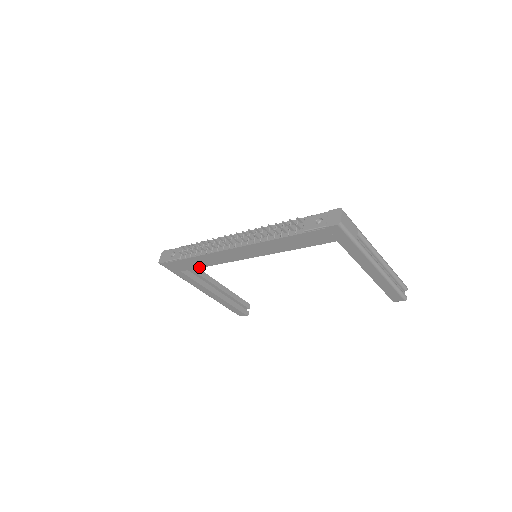
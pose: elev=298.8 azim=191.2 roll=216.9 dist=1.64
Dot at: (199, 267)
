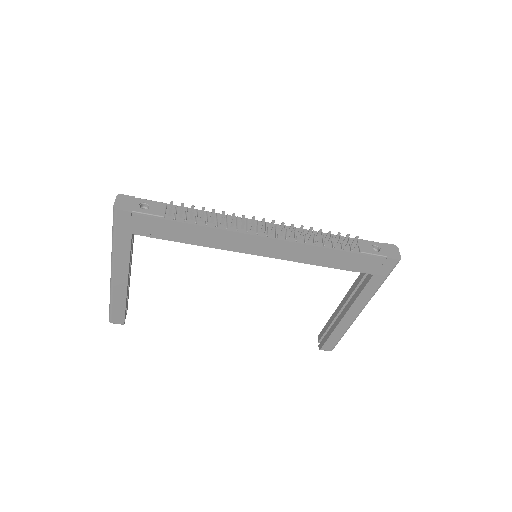
Dot at: (173, 240)
